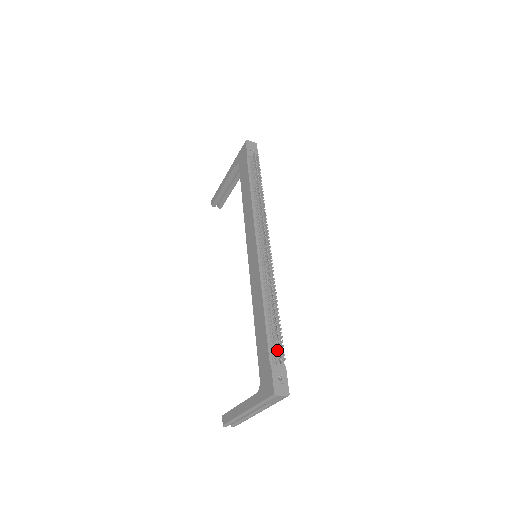
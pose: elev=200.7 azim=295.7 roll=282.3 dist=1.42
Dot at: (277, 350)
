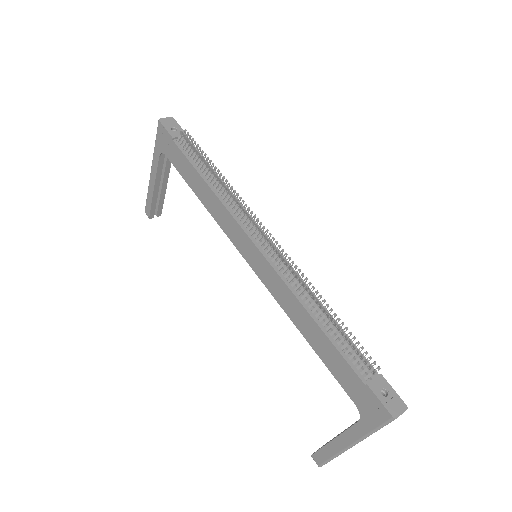
Dot at: (363, 362)
